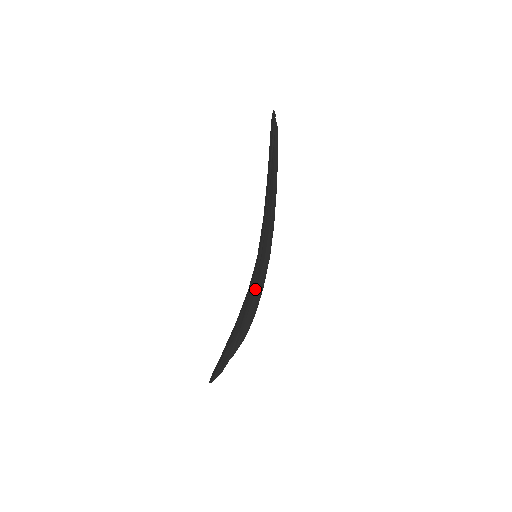
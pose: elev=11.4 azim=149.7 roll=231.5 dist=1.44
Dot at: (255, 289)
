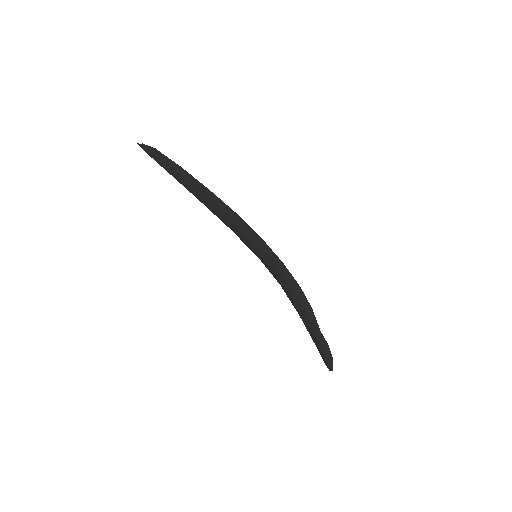
Dot at: (281, 274)
